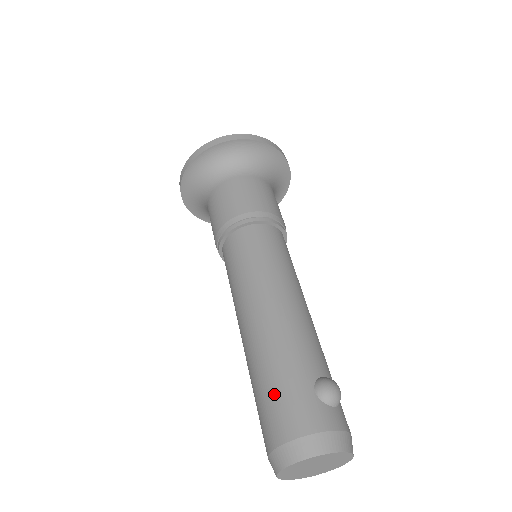
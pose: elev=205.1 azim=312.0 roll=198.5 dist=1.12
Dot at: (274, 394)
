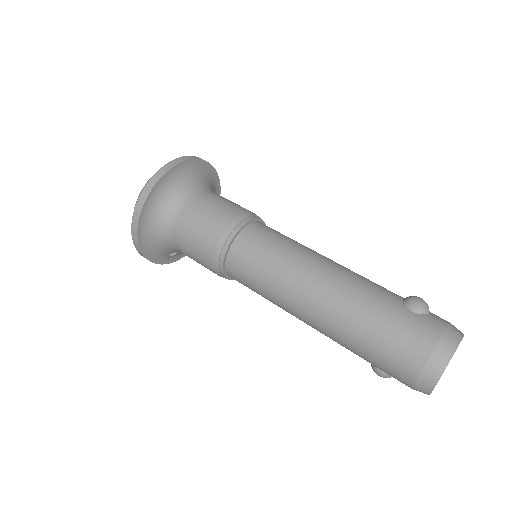
Dot at: (387, 336)
